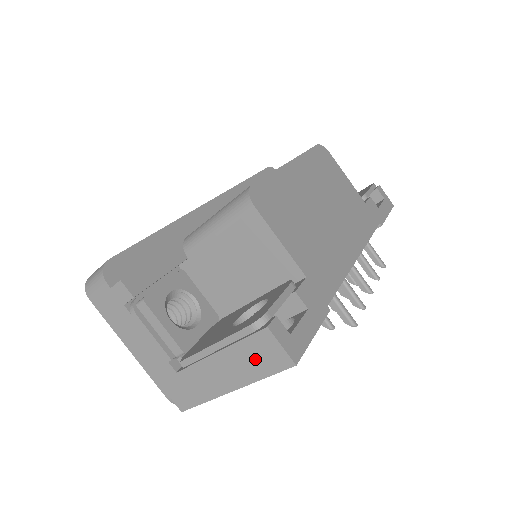
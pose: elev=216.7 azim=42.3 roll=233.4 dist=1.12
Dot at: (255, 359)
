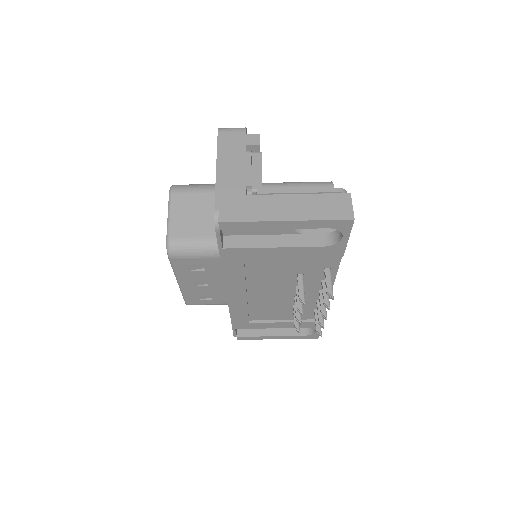
Dot at: (326, 207)
